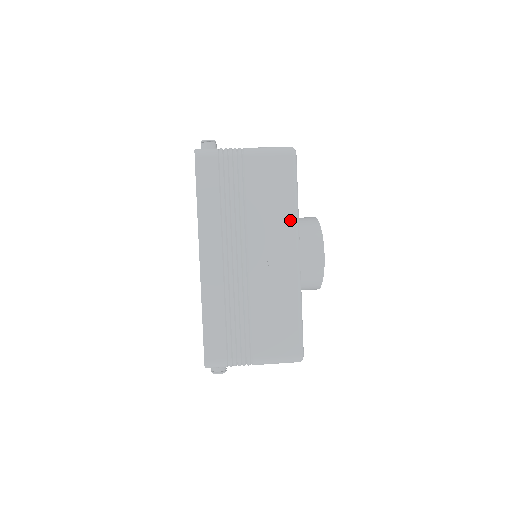
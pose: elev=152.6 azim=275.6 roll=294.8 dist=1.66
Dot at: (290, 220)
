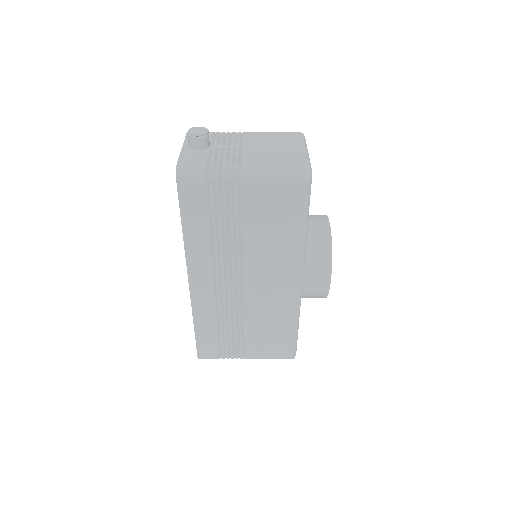
Dot at: (294, 251)
